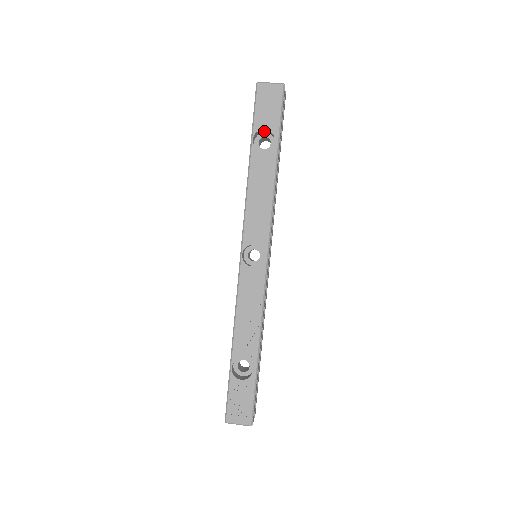
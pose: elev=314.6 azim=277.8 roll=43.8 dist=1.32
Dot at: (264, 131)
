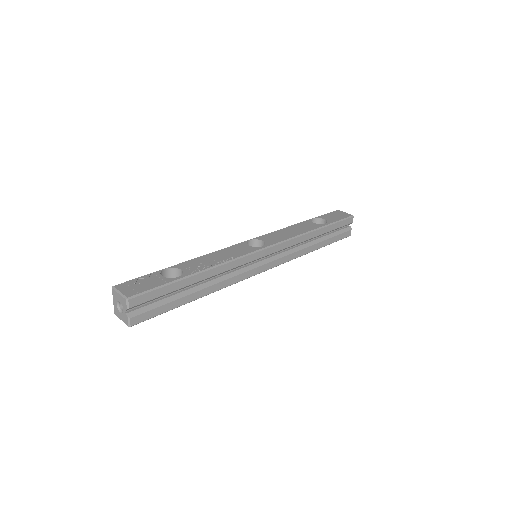
Dot at: occluded
